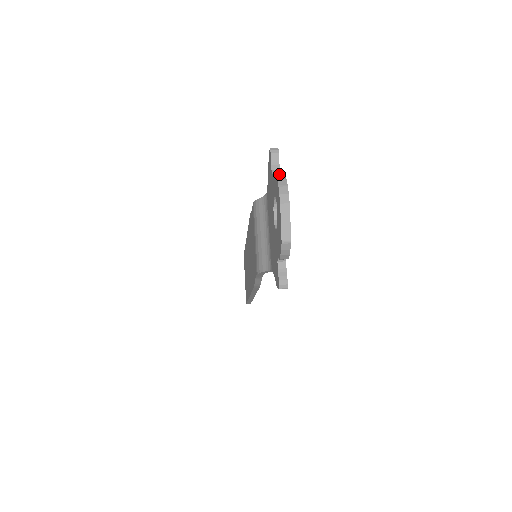
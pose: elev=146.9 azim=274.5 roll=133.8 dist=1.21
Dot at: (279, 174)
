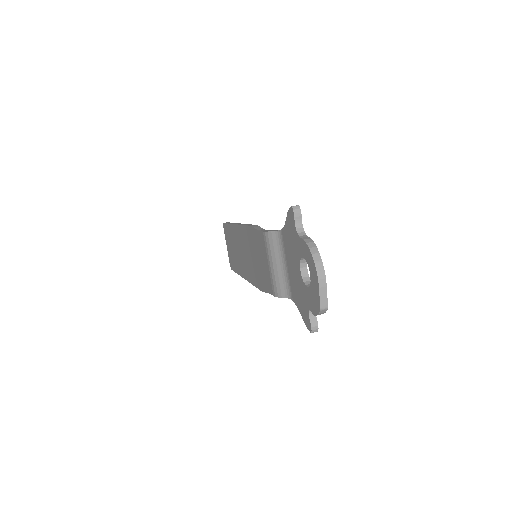
Dot at: (311, 246)
